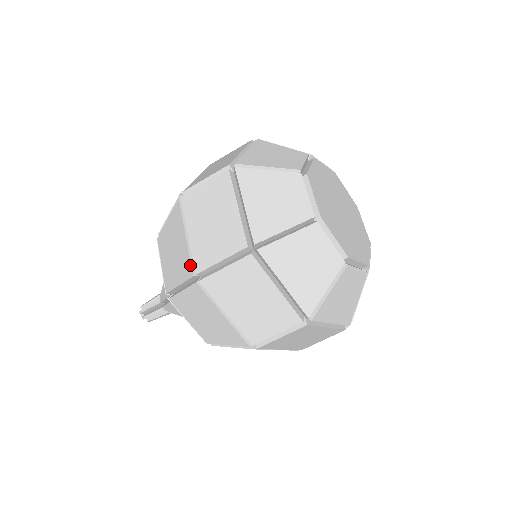
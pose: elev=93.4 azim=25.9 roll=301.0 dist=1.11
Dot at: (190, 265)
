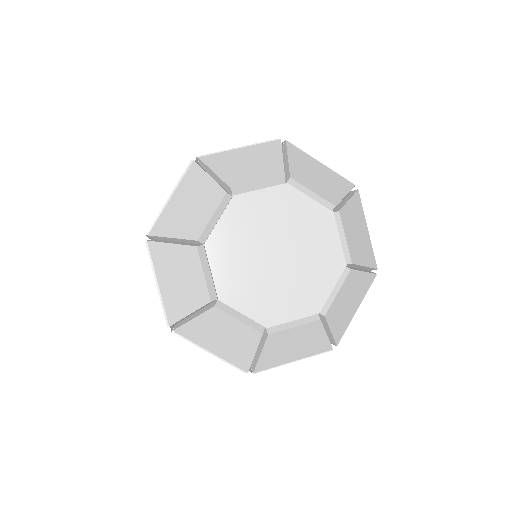
Dot at: occluded
